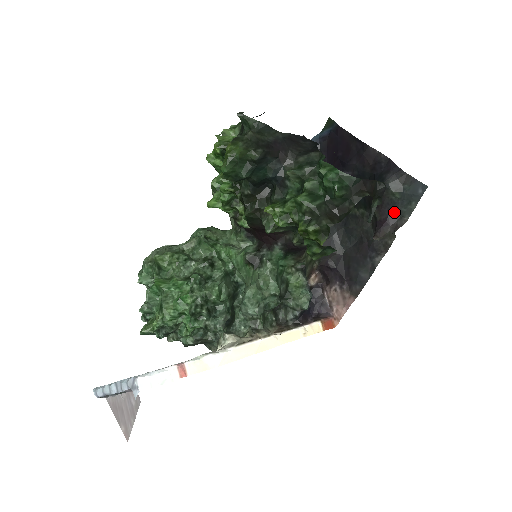
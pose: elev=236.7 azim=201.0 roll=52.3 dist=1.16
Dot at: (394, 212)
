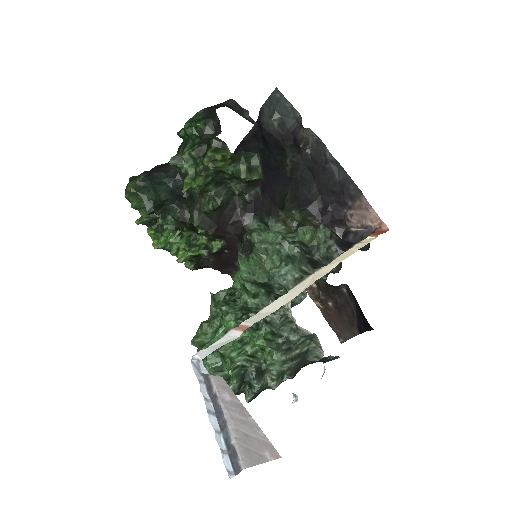
Dot at: (291, 126)
